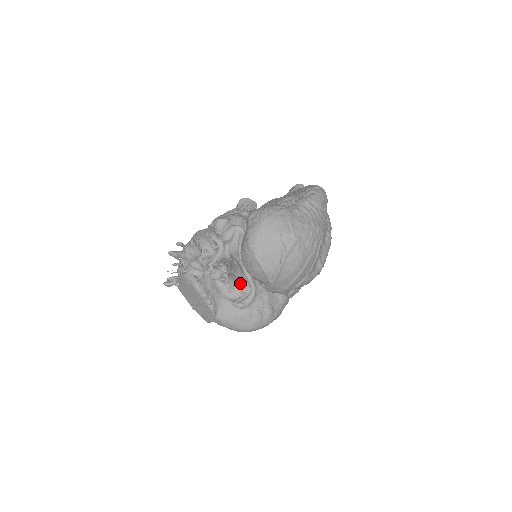
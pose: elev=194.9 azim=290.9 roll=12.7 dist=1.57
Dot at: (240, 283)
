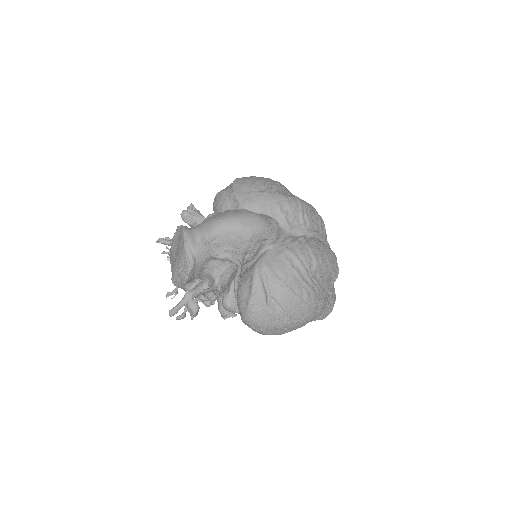
Dot at: occluded
